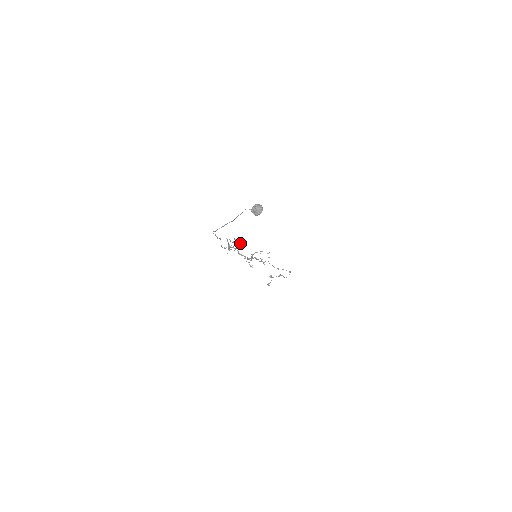
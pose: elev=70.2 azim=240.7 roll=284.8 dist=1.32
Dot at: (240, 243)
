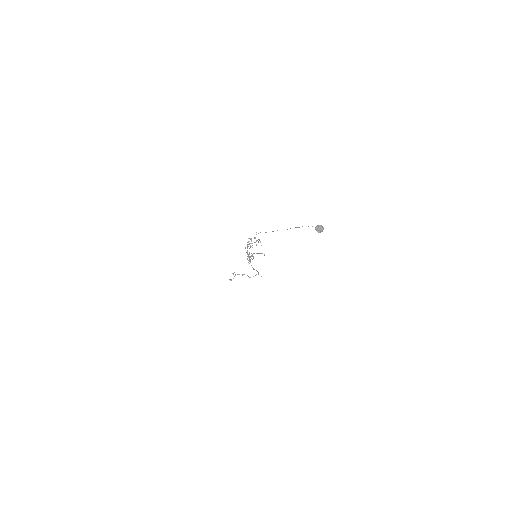
Dot at: occluded
